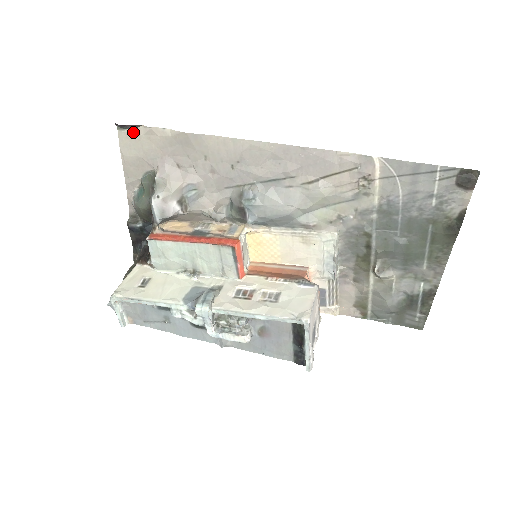
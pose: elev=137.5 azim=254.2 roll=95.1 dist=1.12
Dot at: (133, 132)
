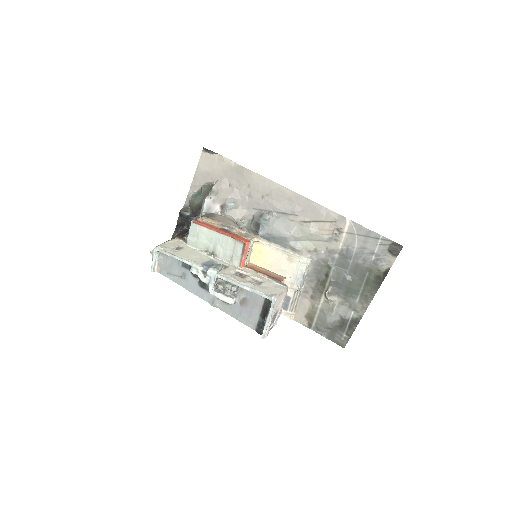
Dot at: (211, 156)
